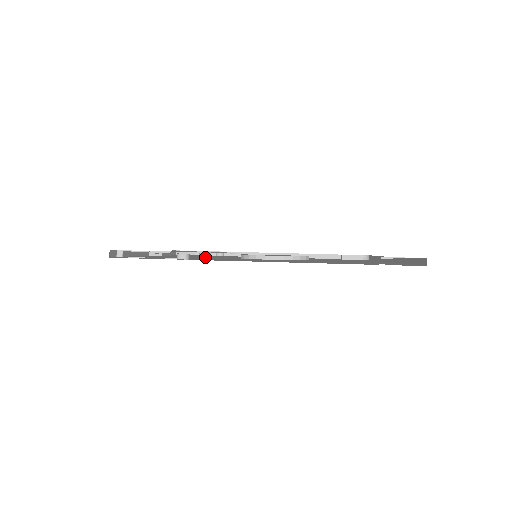
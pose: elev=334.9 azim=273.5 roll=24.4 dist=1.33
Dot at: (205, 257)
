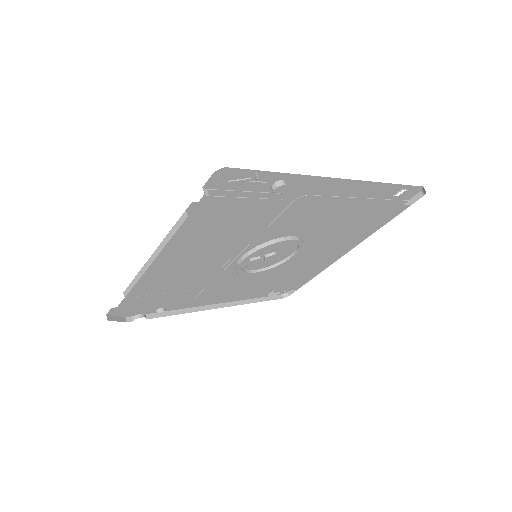
Dot at: (229, 246)
